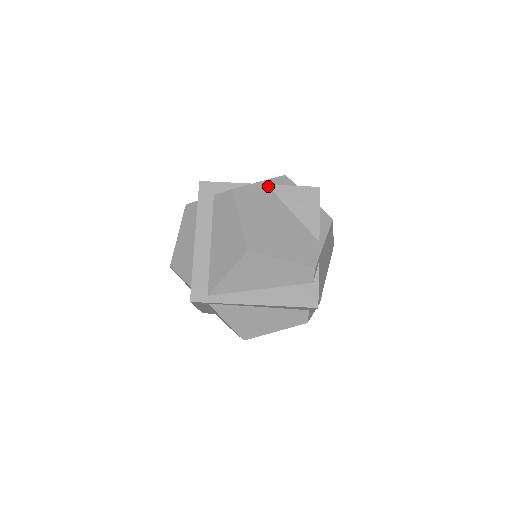
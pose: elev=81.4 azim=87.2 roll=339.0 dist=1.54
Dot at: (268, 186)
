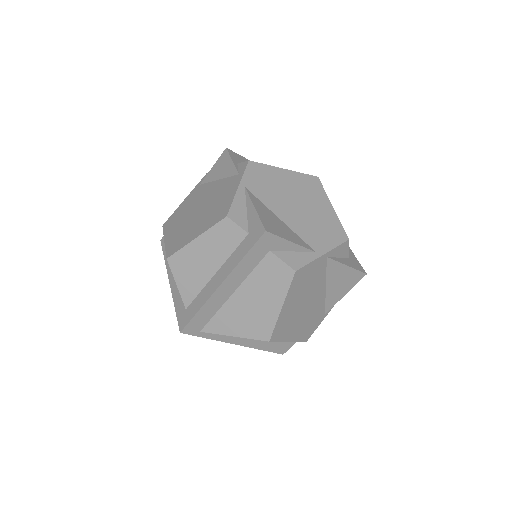
Dot at: (327, 259)
